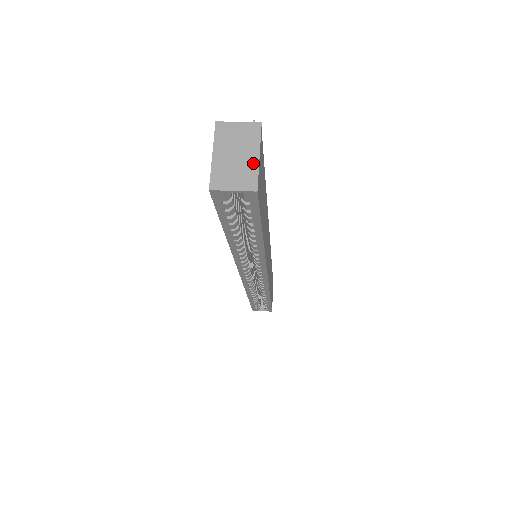
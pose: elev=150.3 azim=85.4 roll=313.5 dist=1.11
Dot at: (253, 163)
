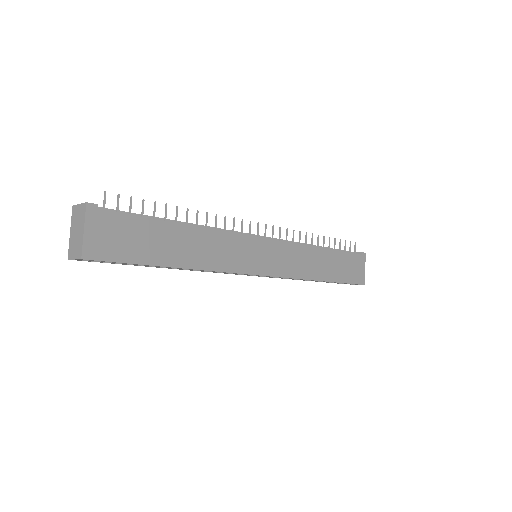
Dot at: (81, 237)
